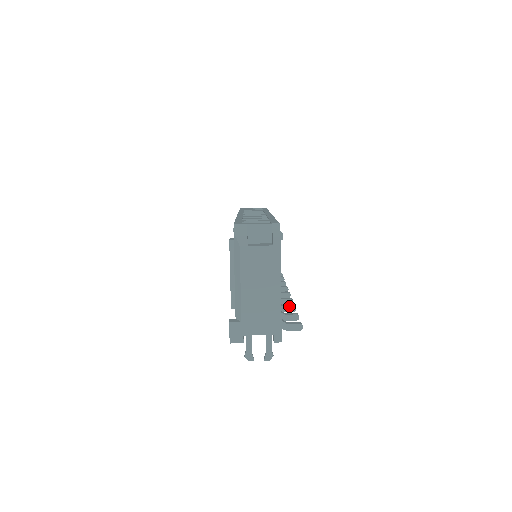
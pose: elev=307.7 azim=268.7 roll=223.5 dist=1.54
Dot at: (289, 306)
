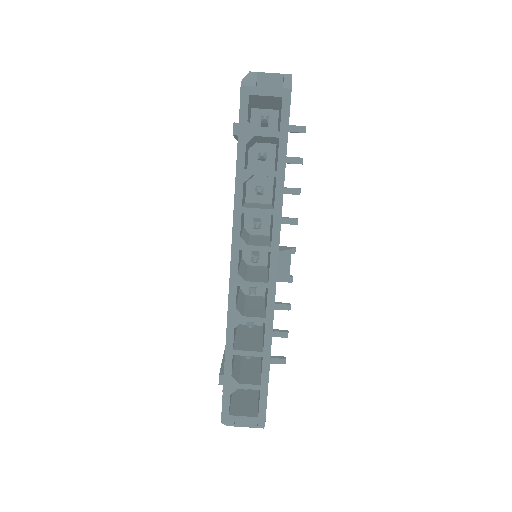
Dot at: occluded
